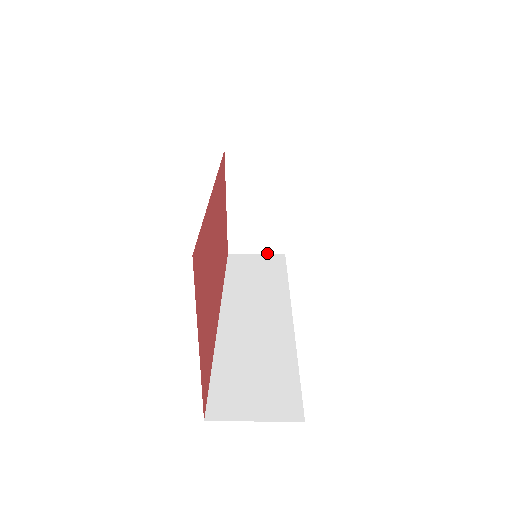
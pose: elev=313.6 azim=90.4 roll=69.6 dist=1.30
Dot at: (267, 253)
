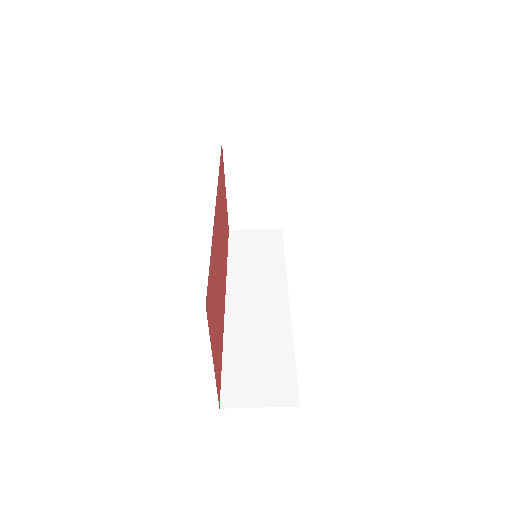
Dot at: (265, 228)
